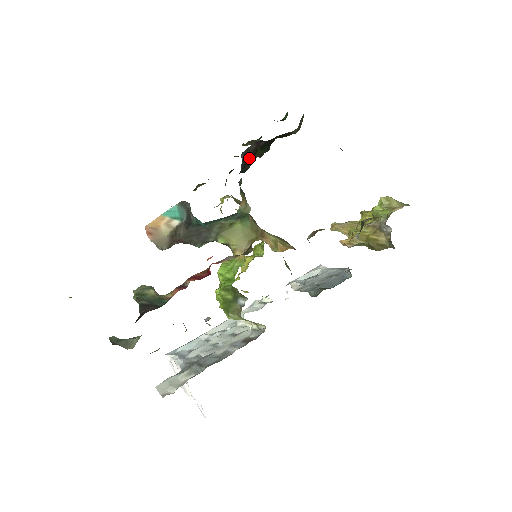
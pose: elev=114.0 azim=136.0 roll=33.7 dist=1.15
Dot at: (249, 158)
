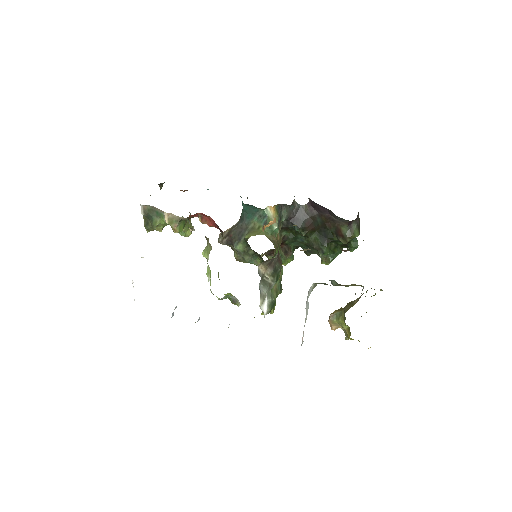
Dot at: (302, 218)
